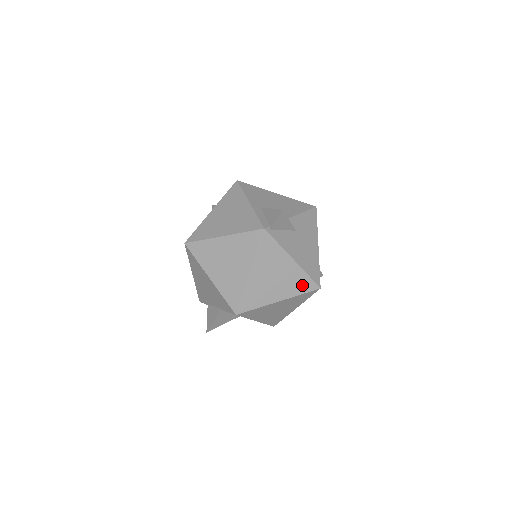
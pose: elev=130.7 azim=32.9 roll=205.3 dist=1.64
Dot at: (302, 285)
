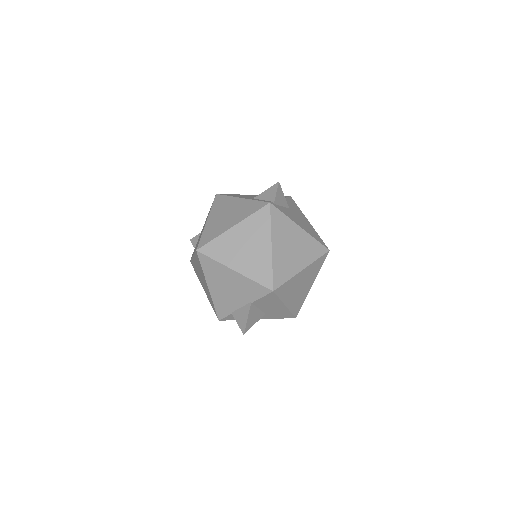
Dot at: (315, 250)
